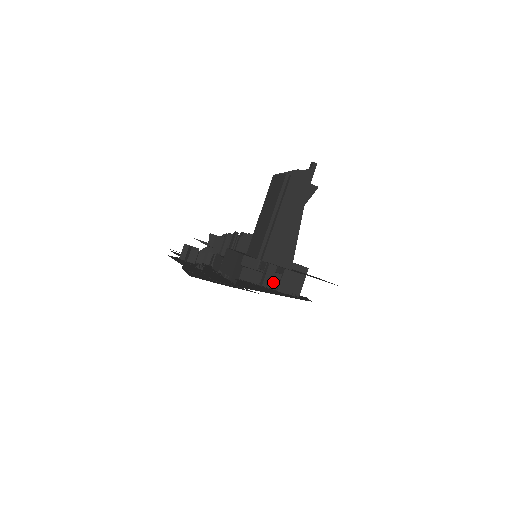
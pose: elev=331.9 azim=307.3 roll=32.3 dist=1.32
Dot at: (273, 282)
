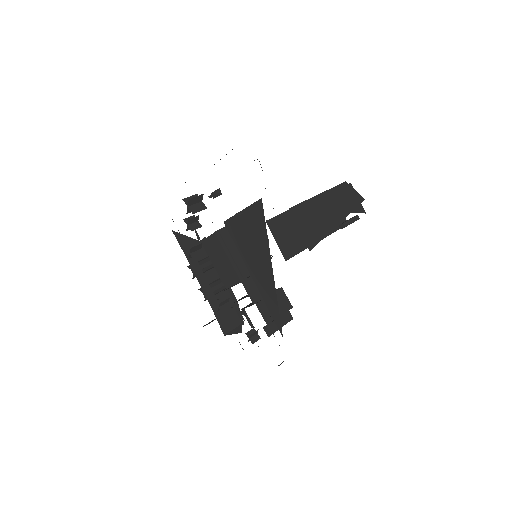
Dot at: (256, 294)
